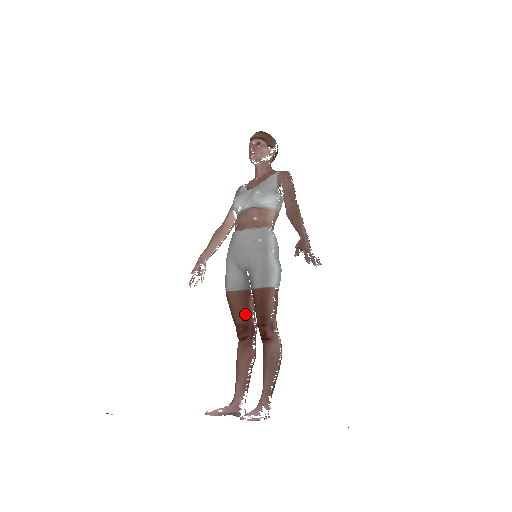
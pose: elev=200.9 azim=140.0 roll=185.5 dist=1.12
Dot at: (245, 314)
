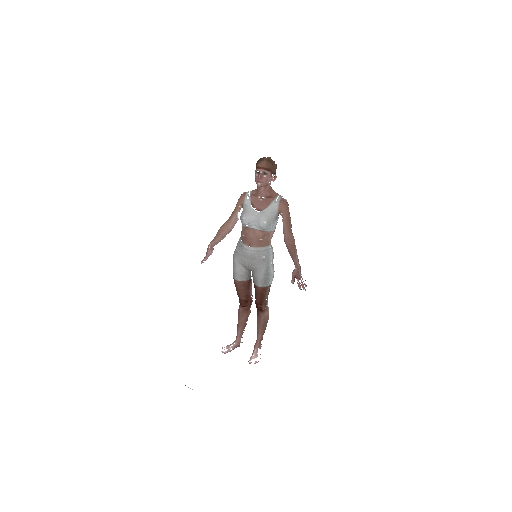
Dot at: (247, 294)
